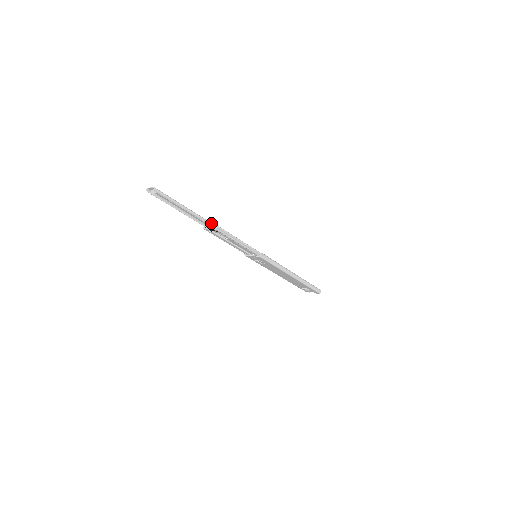
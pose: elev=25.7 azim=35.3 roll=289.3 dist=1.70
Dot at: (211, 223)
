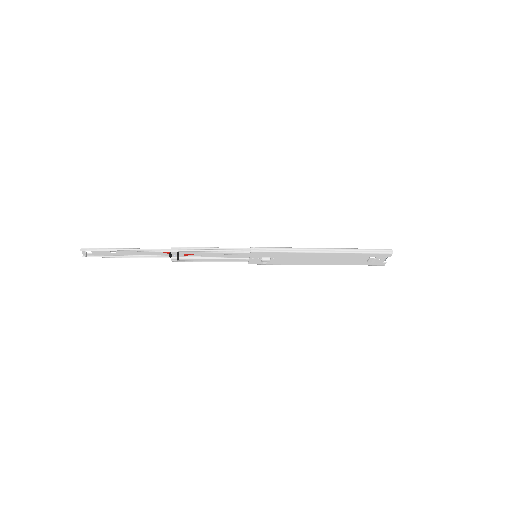
Dot at: (165, 249)
